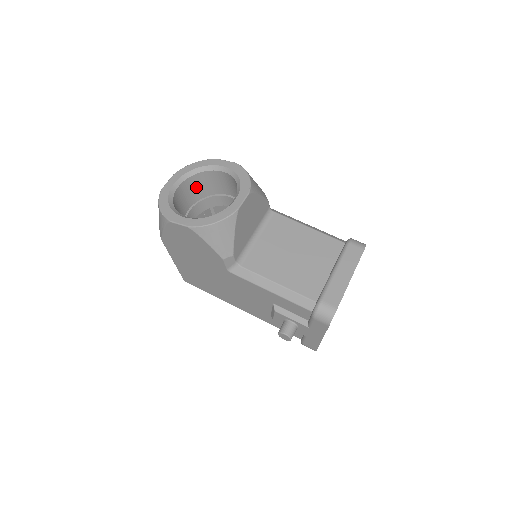
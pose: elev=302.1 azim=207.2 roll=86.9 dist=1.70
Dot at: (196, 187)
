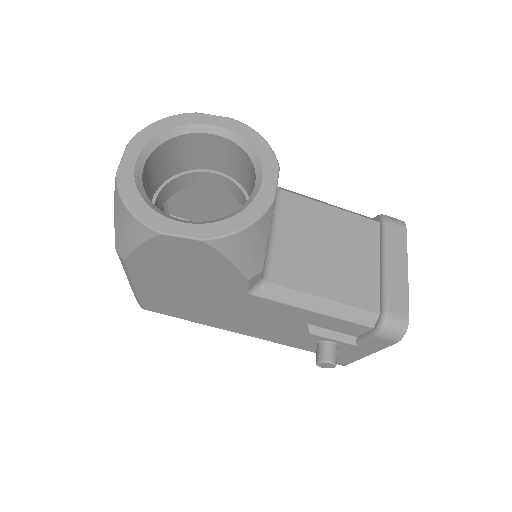
Dot at: (162, 162)
